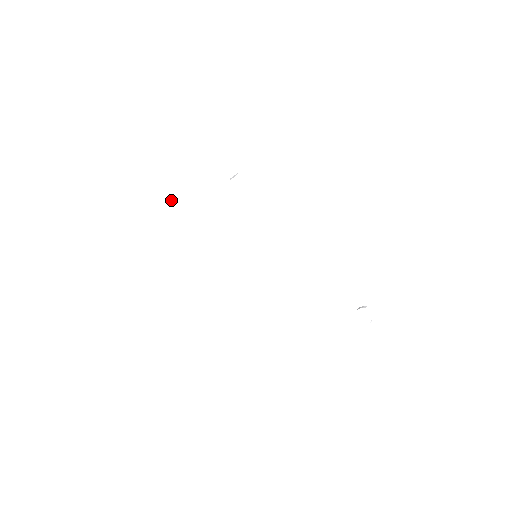
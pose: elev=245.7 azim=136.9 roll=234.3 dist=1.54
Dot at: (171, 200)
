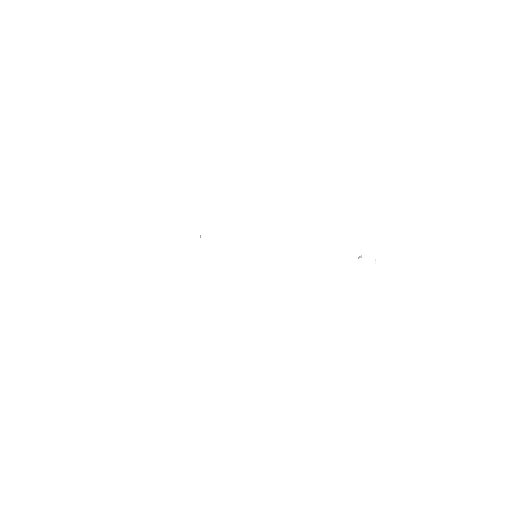
Dot at: (166, 249)
